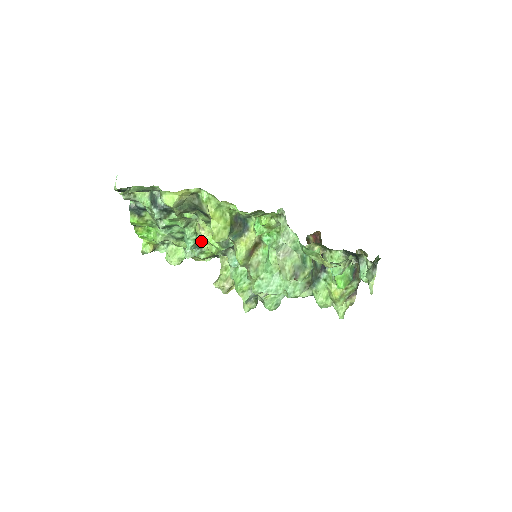
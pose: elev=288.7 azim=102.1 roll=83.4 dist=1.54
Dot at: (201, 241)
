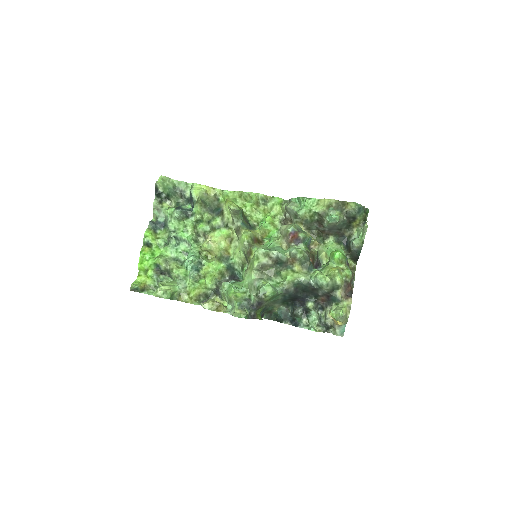
Dot at: (201, 265)
